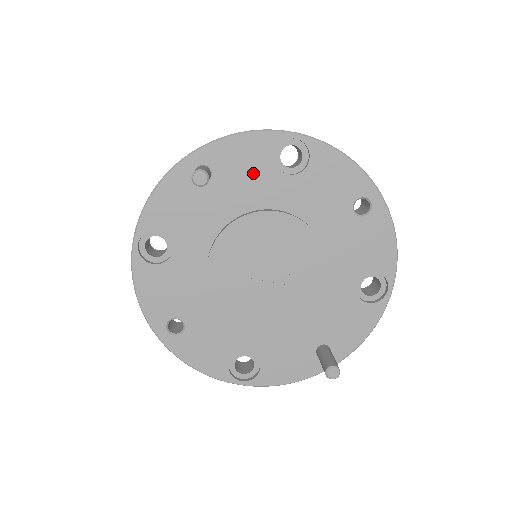
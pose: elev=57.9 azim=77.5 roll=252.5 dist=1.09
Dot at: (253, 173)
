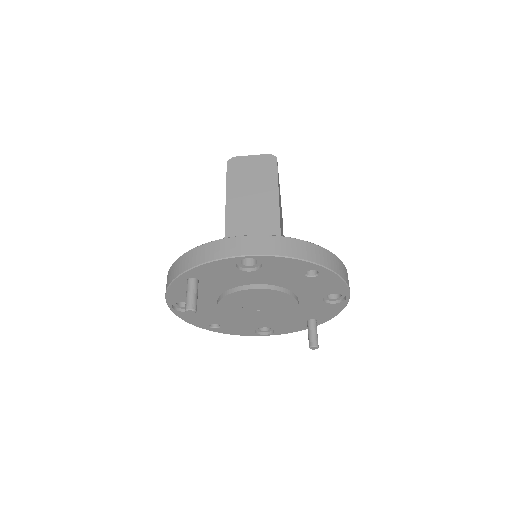
Dot at: (226, 275)
